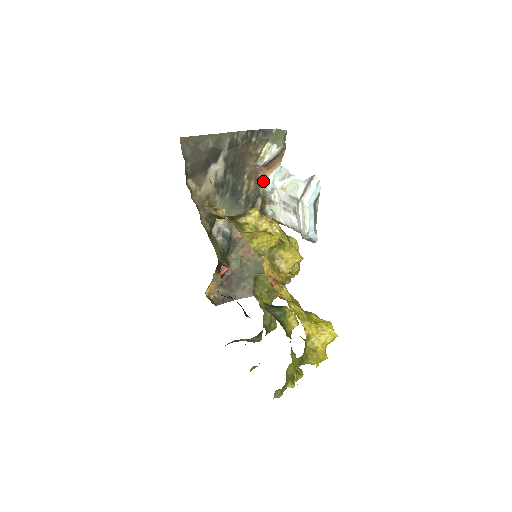
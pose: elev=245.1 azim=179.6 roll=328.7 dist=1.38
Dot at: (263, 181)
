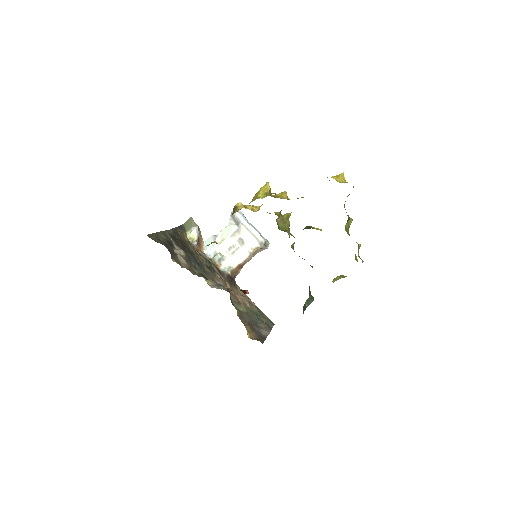
Dot at: (204, 255)
